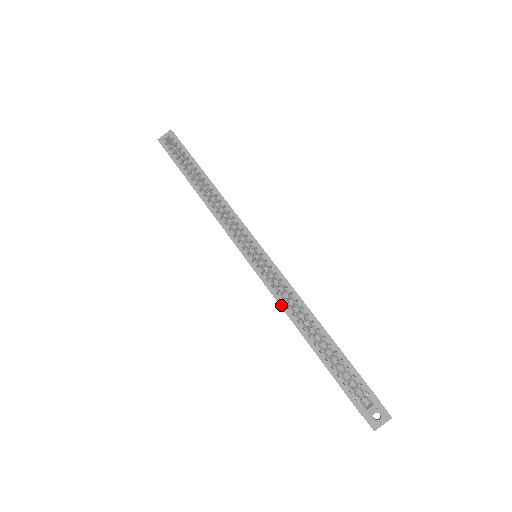
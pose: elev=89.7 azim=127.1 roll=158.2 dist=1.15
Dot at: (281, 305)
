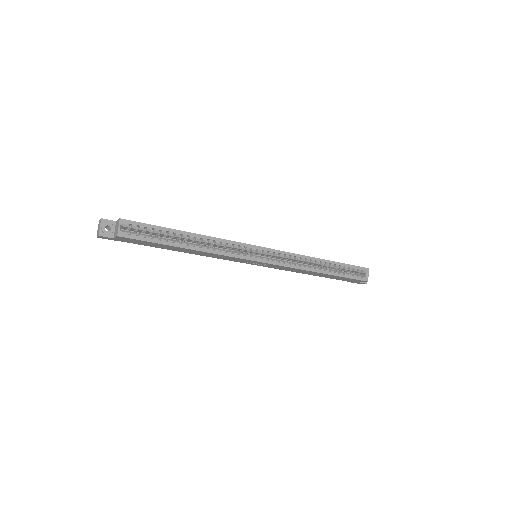
Dot at: (302, 269)
